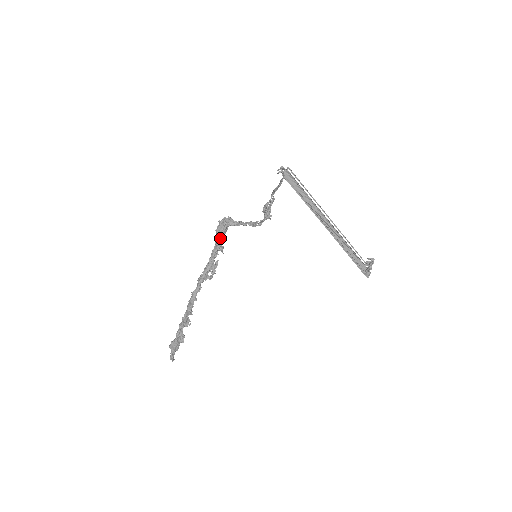
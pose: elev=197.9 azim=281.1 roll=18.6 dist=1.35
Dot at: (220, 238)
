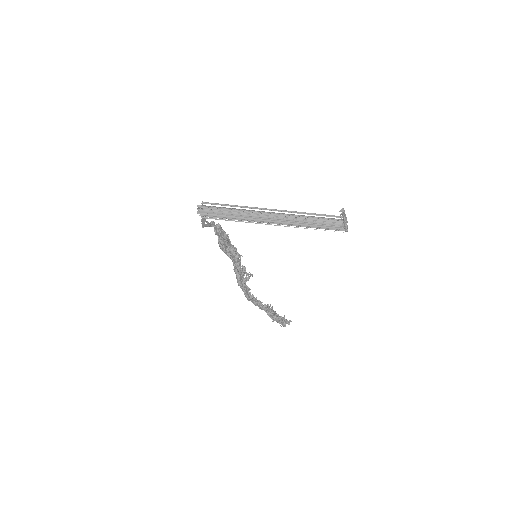
Dot at: (227, 254)
